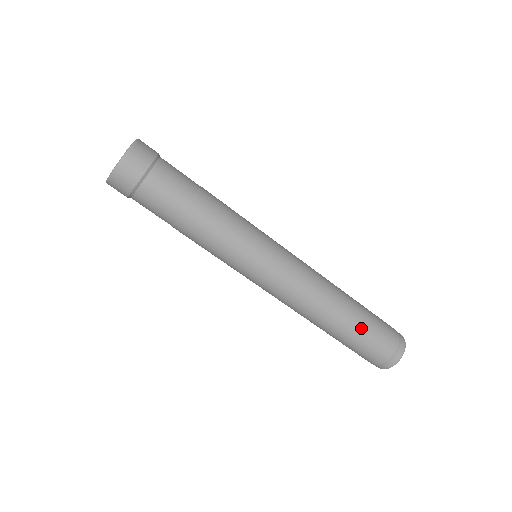
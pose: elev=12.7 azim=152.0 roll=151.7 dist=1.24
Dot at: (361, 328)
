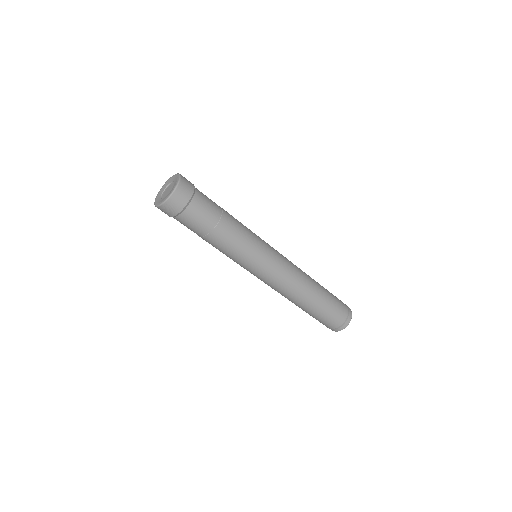
Dot at: (314, 314)
